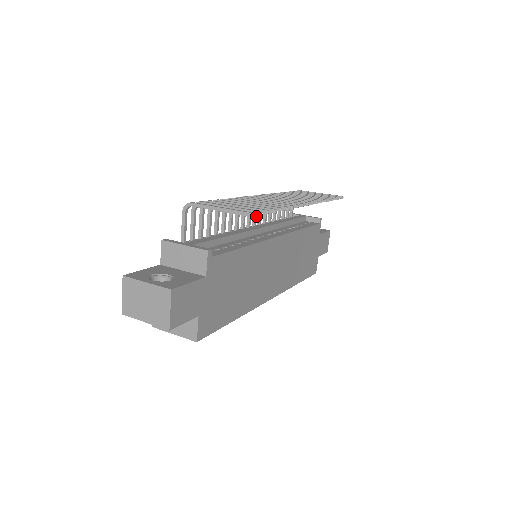
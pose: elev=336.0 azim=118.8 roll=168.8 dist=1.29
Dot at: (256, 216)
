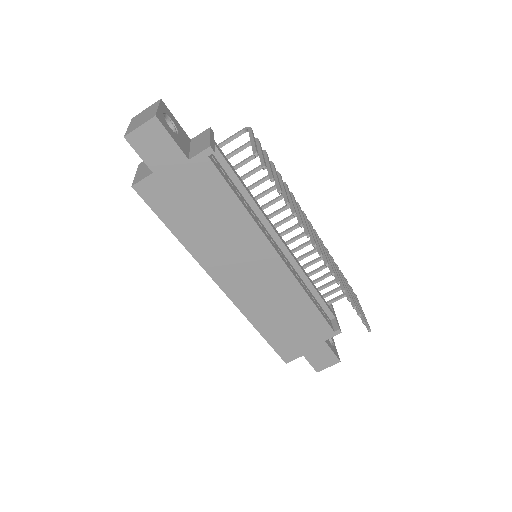
Dot at: (295, 240)
